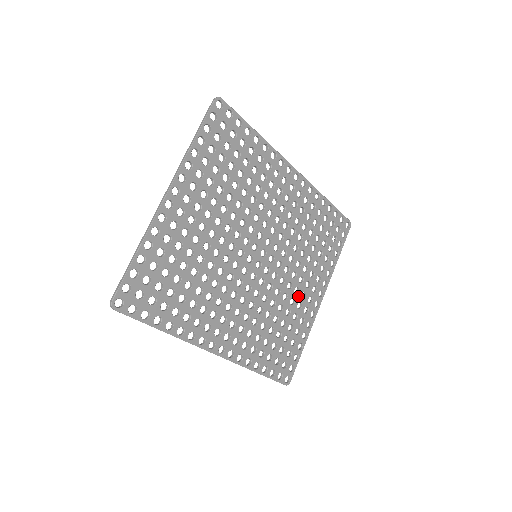
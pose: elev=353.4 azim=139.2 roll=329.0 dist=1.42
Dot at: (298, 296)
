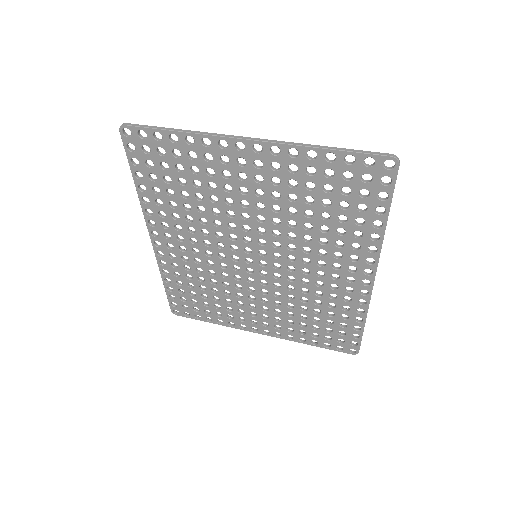
Dot at: (249, 308)
